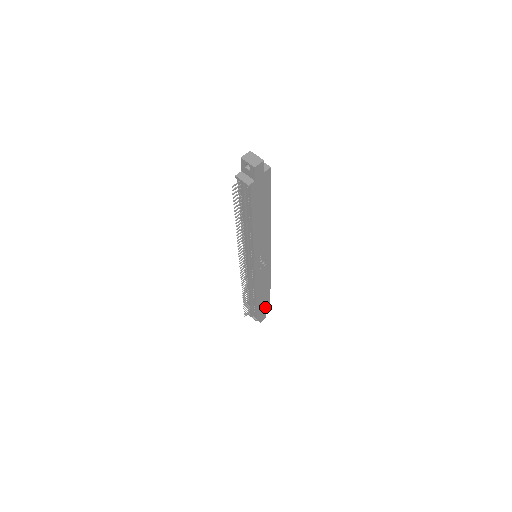
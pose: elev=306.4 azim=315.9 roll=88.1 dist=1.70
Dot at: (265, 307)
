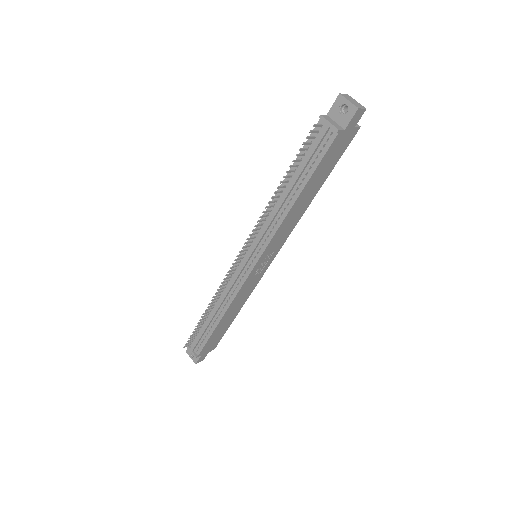
Dot at: (214, 342)
